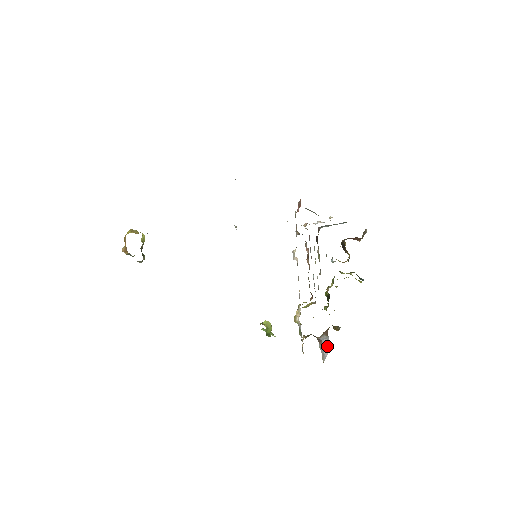
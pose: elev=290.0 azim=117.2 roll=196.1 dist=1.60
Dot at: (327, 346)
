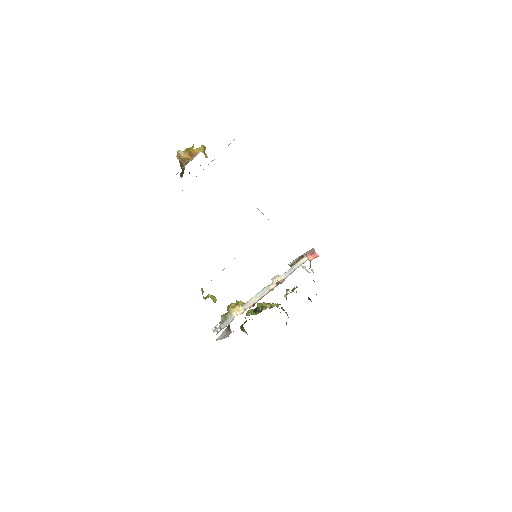
Dot at: (228, 335)
